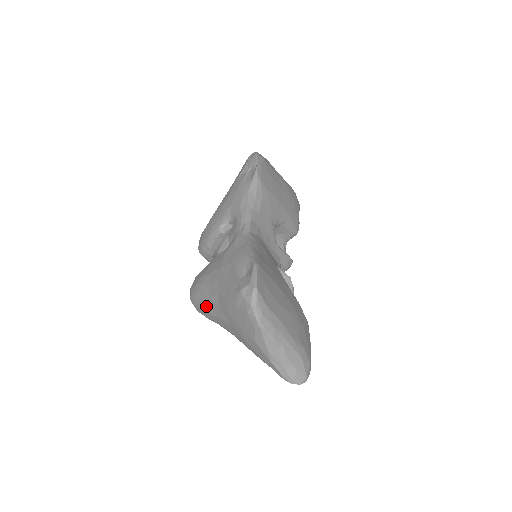
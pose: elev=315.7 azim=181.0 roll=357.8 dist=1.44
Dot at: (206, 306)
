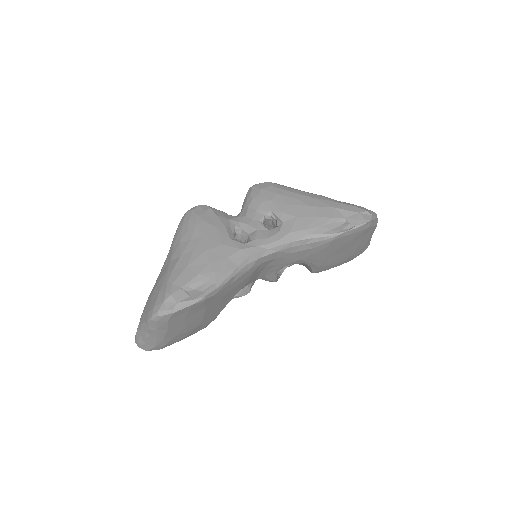
Dot at: (176, 239)
